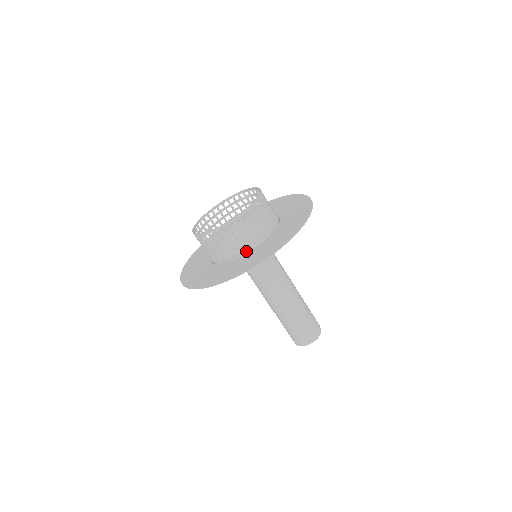
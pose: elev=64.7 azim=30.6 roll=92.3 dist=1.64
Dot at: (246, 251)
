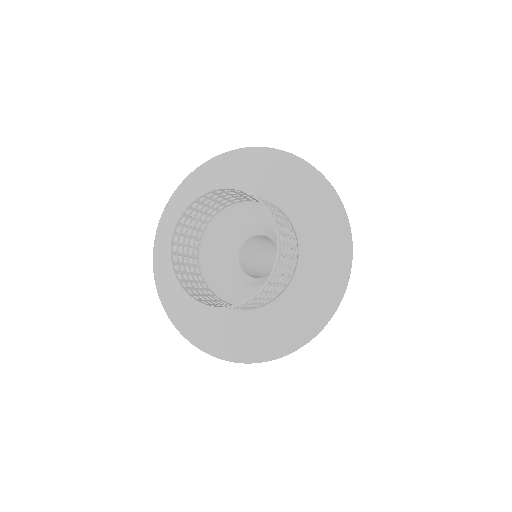
Dot at: (254, 228)
